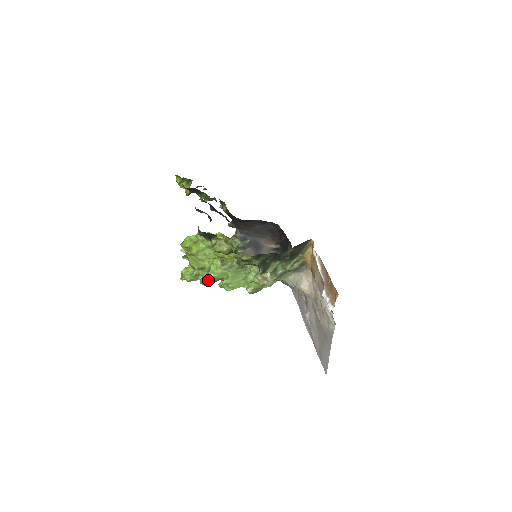
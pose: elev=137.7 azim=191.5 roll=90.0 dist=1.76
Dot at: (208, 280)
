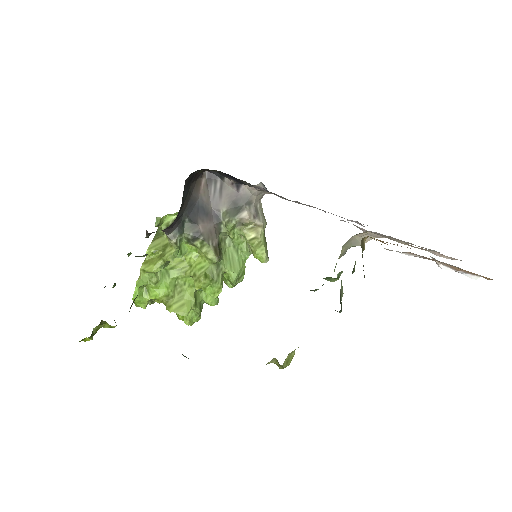
Dot at: occluded
